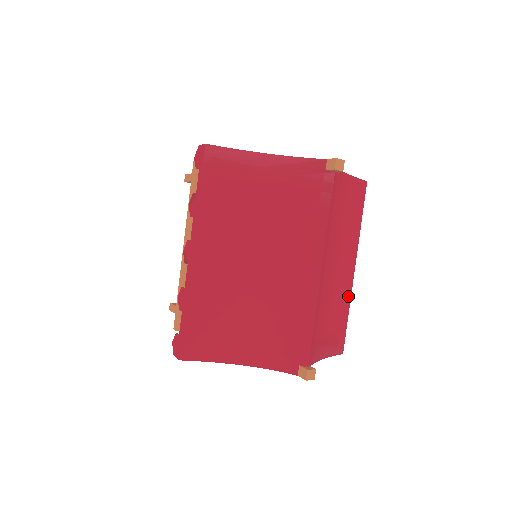
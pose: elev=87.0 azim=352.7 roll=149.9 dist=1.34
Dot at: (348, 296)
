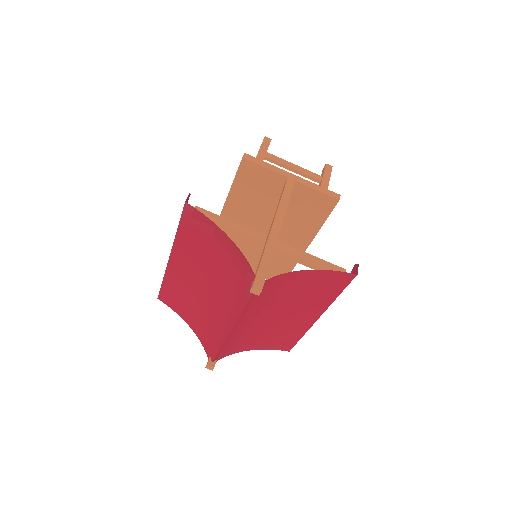
Dot at: (304, 329)
